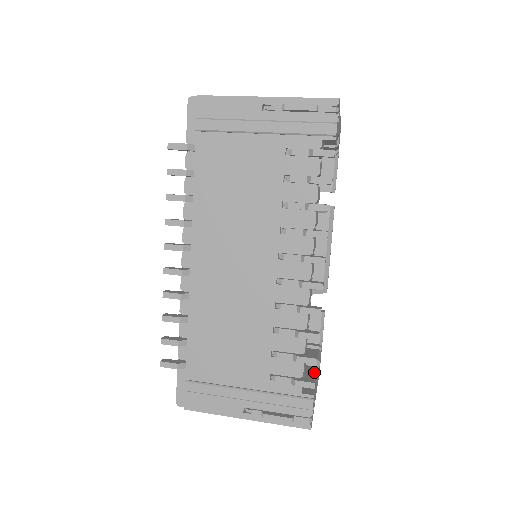
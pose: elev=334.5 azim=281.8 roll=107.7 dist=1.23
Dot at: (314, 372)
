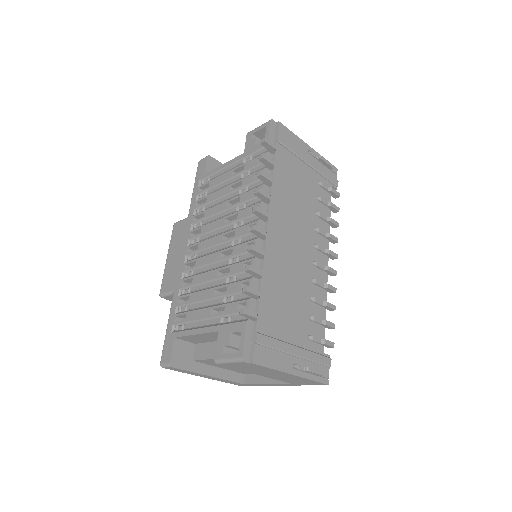
Dot at: occluded
